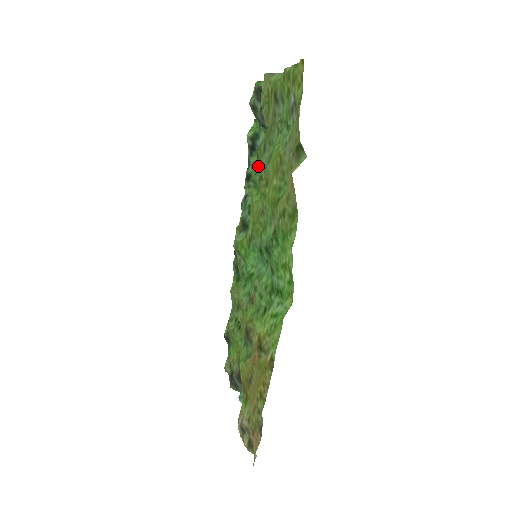
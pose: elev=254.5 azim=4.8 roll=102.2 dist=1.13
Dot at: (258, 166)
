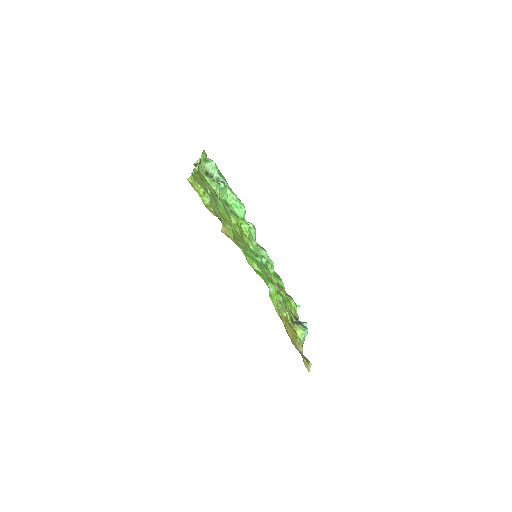
Dot at: occluded
